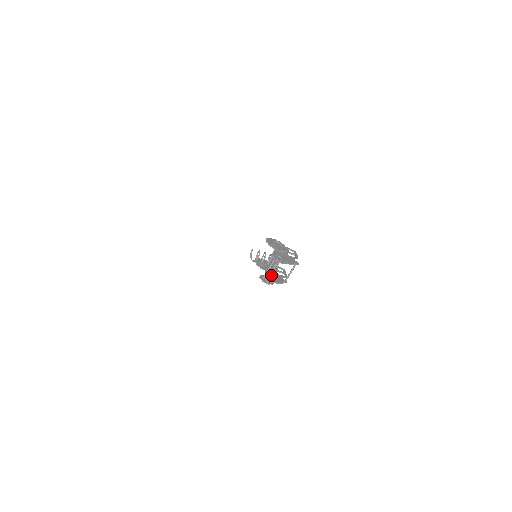
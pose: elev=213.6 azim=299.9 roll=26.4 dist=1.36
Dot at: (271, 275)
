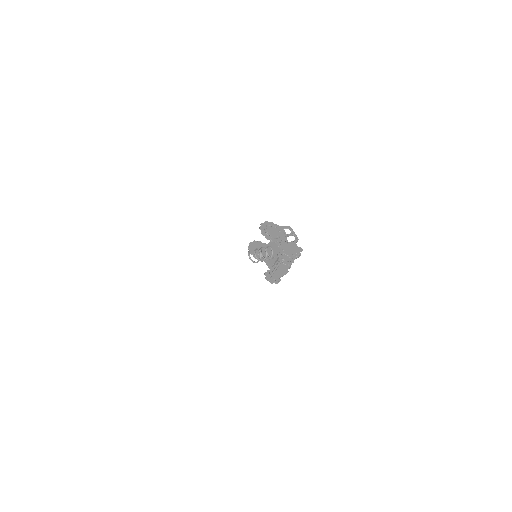
Dot at: (274, 267)
